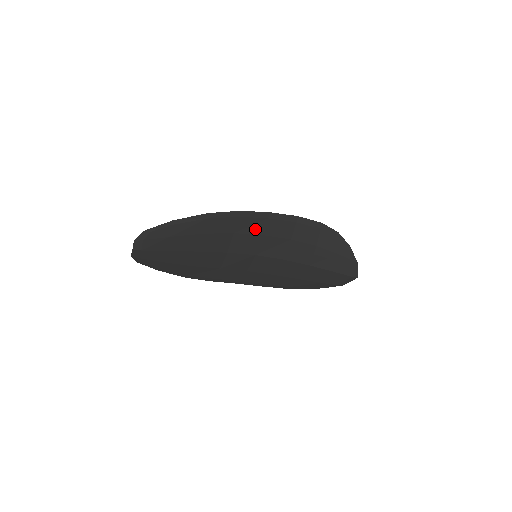
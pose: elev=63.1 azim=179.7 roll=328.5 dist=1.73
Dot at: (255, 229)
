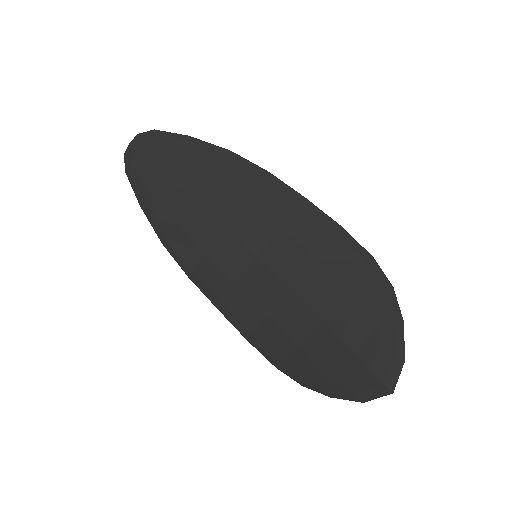
Dot at: (275, 211)
